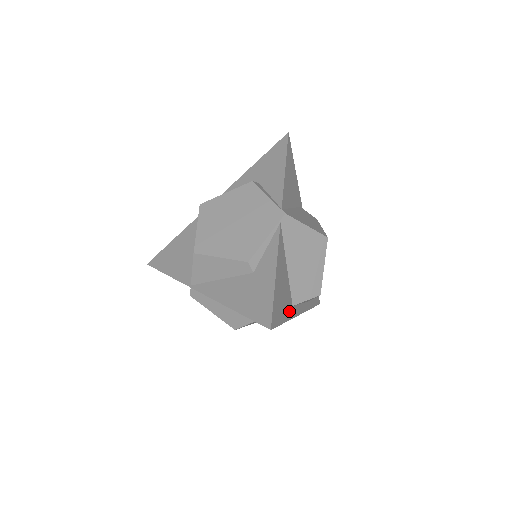
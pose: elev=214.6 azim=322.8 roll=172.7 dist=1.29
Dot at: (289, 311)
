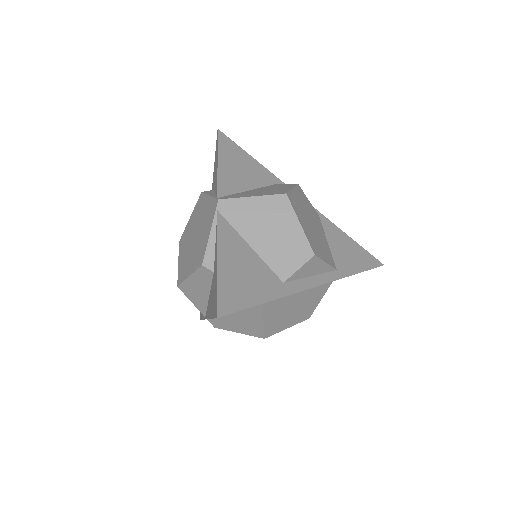
Dot at: (274, 290)
